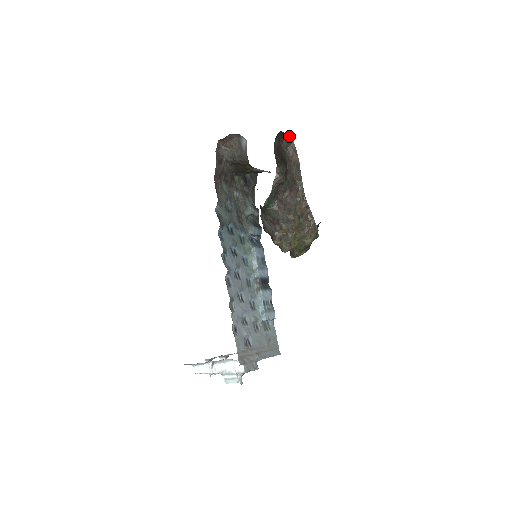
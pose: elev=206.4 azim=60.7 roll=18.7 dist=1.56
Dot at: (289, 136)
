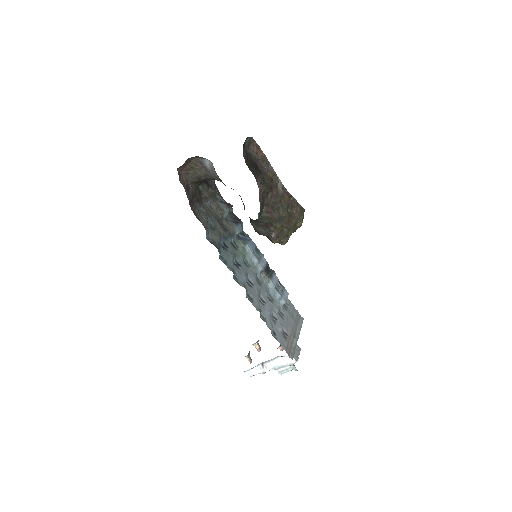
Dot at: (248, 137)
